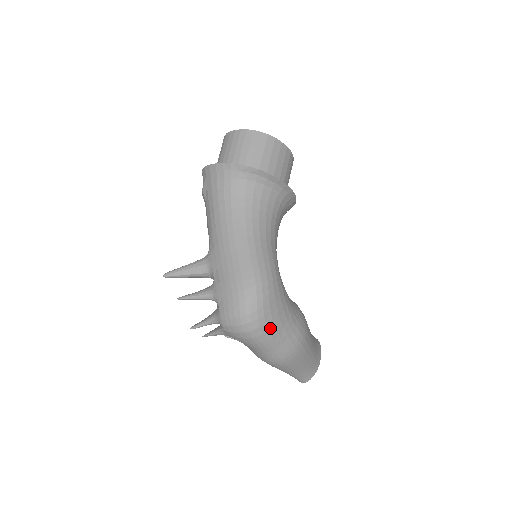
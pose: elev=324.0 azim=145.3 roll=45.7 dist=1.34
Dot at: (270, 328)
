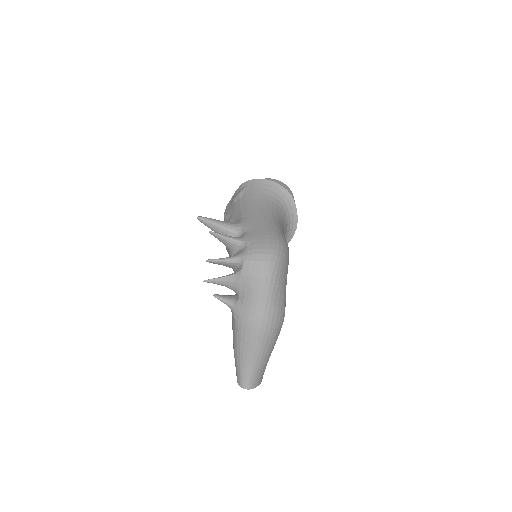
Dot at: (280, 280)
